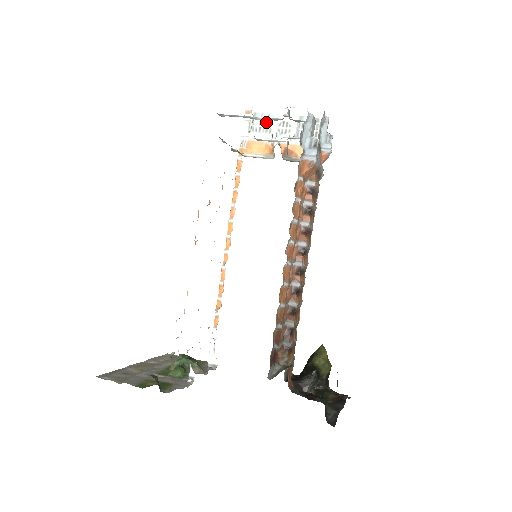
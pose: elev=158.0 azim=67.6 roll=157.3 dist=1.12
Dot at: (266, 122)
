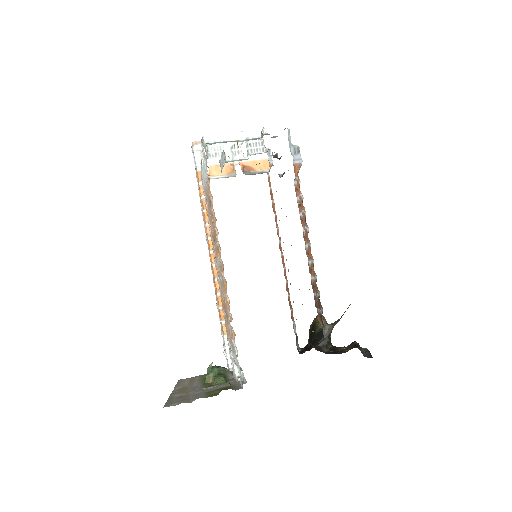
Dot at: (219, 148)
